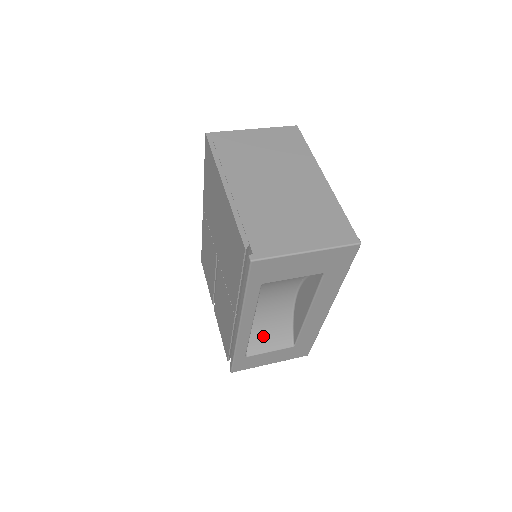
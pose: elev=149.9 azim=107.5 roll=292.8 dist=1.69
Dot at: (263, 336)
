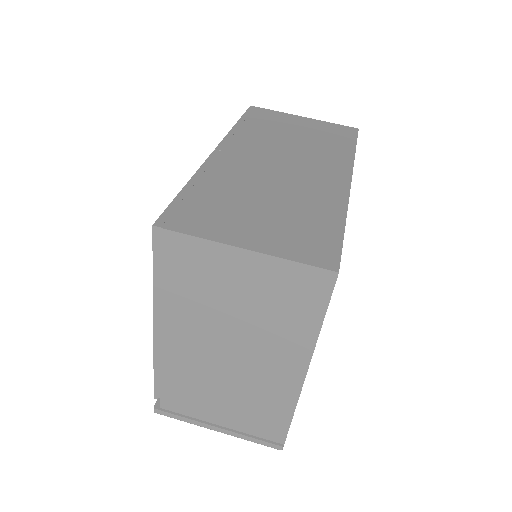
Dot at: occluded
